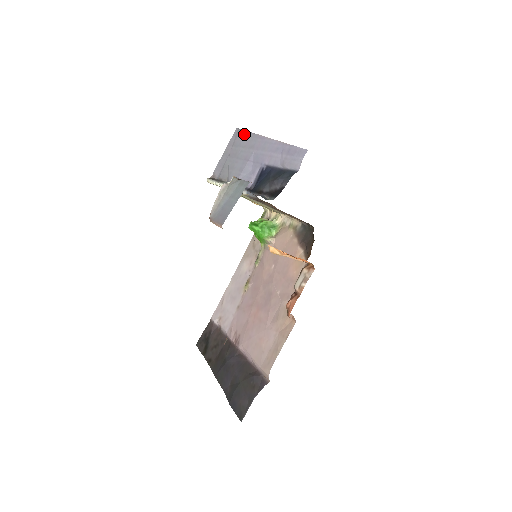
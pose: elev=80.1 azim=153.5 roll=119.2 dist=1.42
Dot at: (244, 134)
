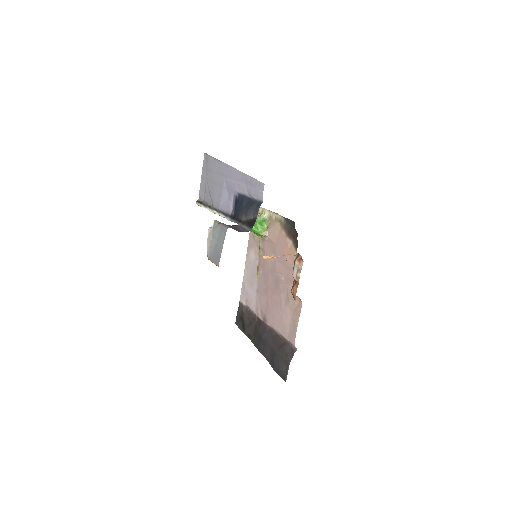
Dot at: (212, 161)
